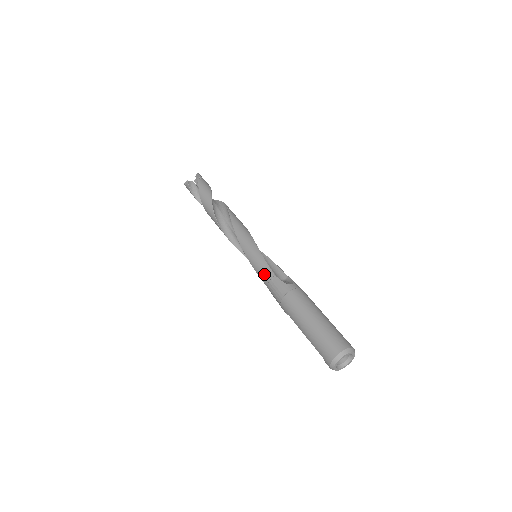
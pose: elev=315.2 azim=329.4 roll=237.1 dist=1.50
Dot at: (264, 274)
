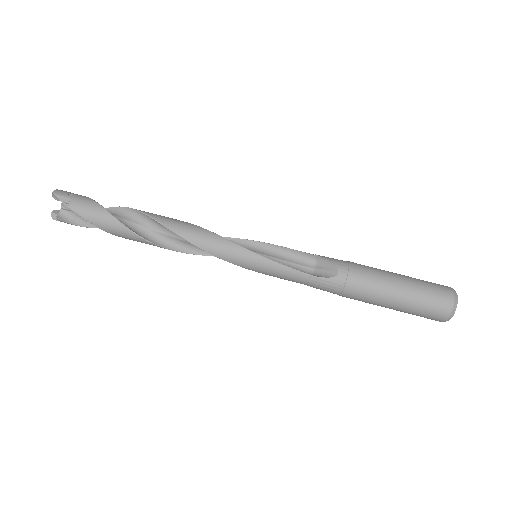
Dot at: (295, 280)
